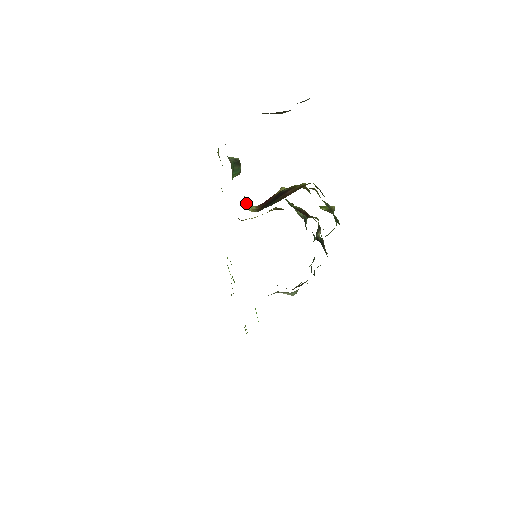
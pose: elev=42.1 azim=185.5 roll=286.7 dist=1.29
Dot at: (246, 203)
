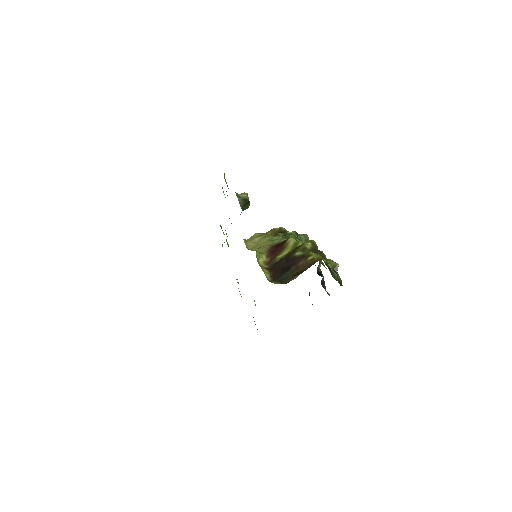
Dot at: (257, 255)
